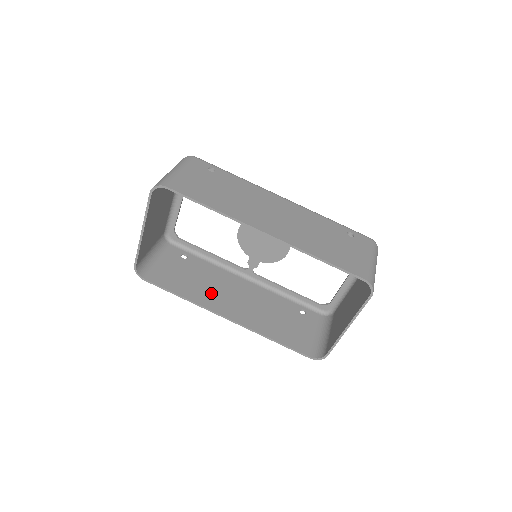
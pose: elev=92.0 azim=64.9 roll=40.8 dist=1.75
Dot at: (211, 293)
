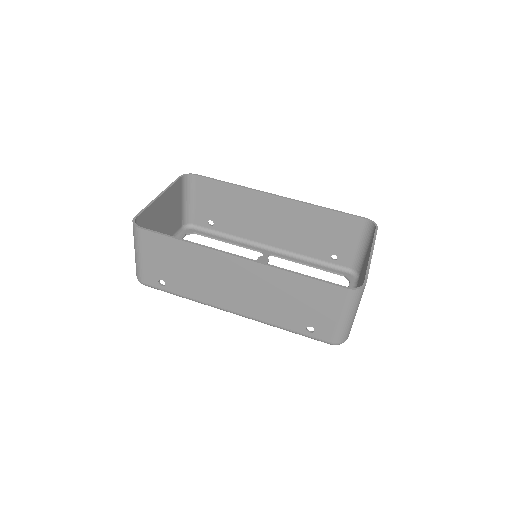
Dot at: (209, 267)
